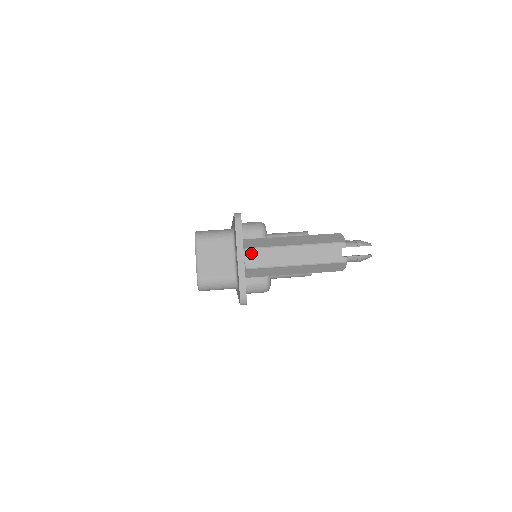
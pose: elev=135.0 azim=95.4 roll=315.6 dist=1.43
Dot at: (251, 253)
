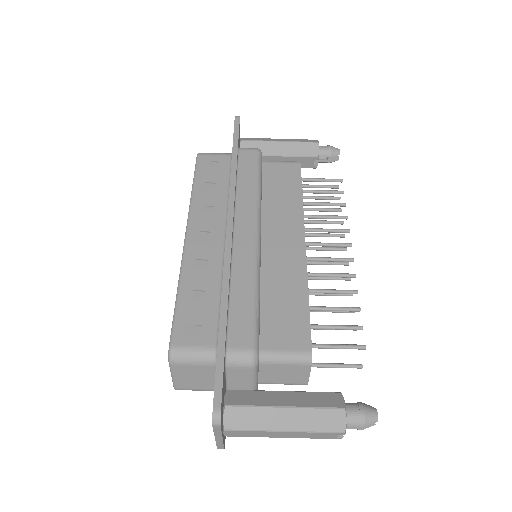
Dot at: (231, 432)
